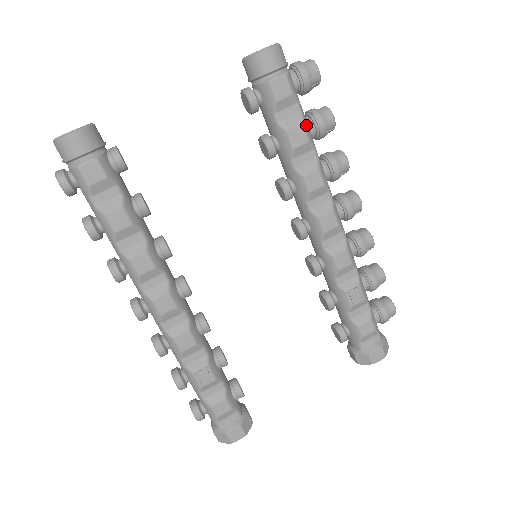
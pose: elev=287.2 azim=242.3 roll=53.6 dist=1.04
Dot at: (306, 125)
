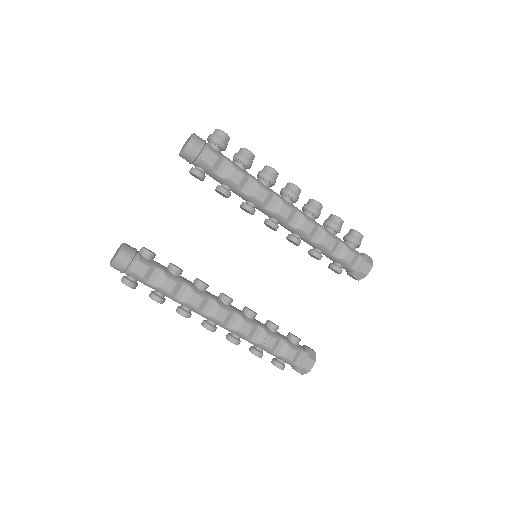
Dot at: (237, 167)
